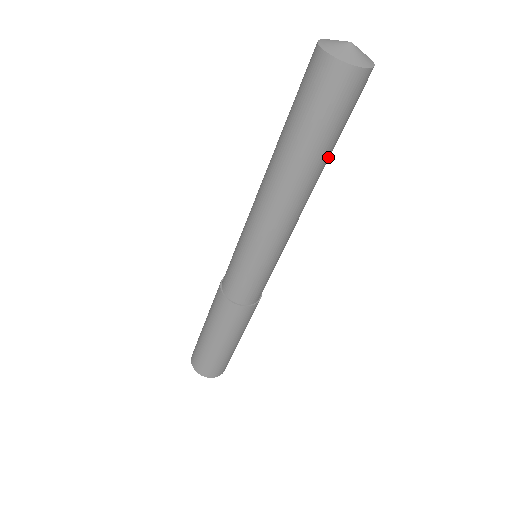
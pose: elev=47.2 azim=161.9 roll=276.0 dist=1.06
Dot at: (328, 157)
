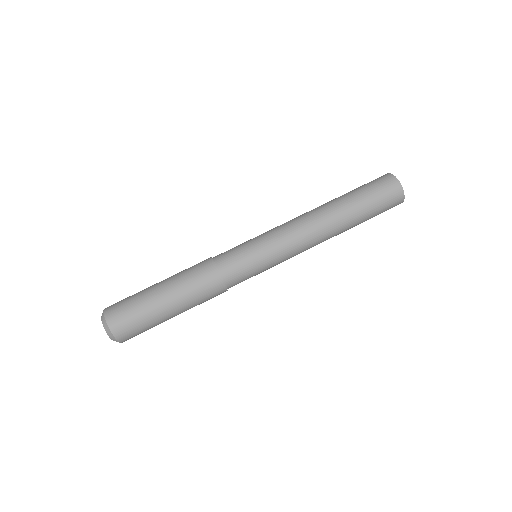
Dot at: (355, 221)
